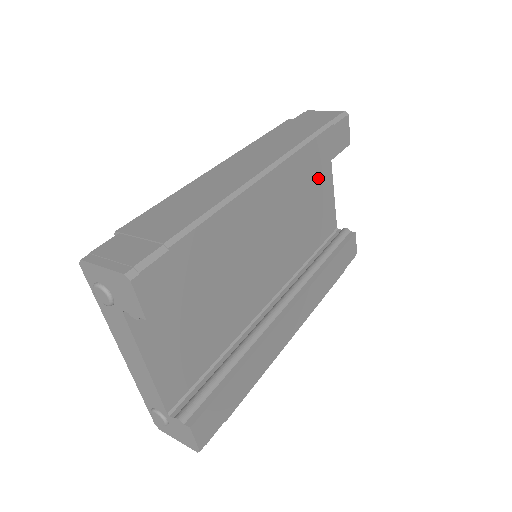
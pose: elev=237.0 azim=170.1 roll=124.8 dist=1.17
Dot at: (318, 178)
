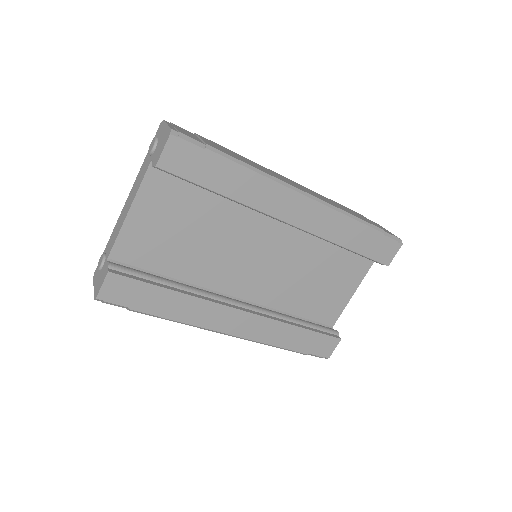
Dot at: (347, 268)
